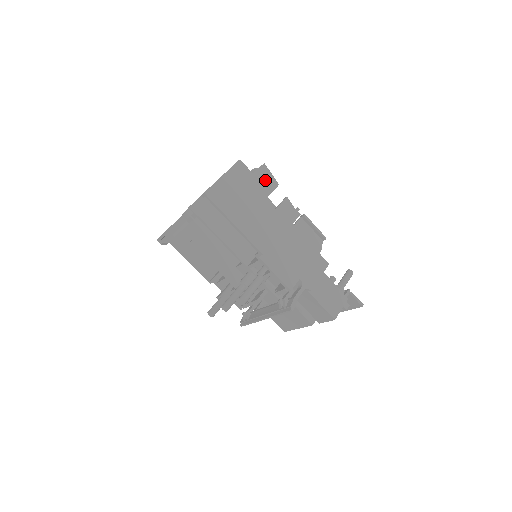
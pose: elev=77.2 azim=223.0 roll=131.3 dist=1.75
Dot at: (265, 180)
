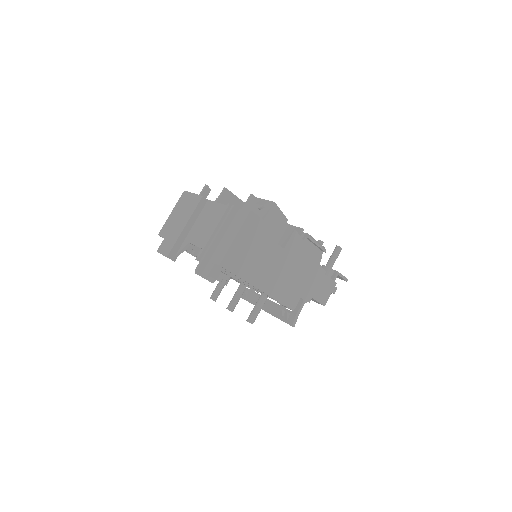
Dot at: (275, 221)
